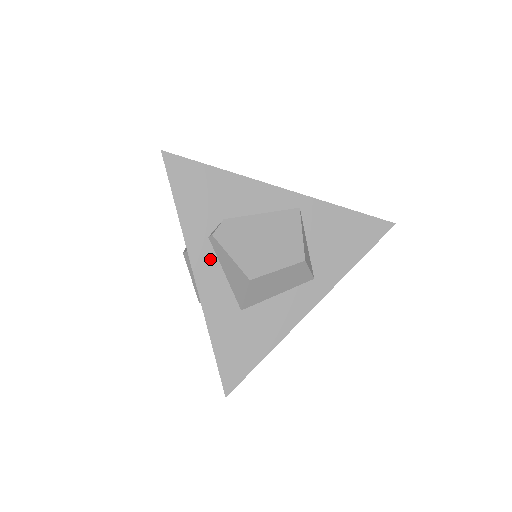
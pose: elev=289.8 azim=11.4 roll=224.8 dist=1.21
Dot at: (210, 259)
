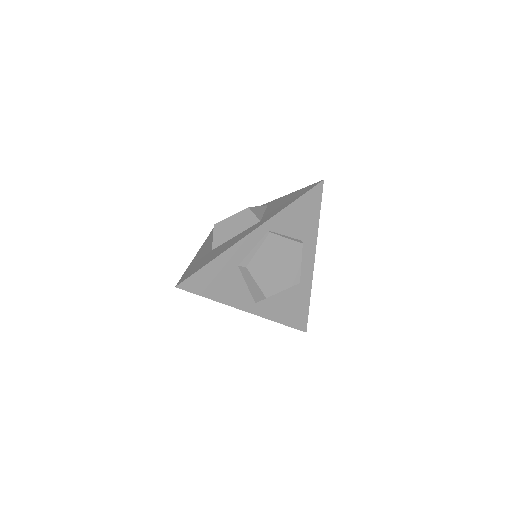
Dot at: occluded
